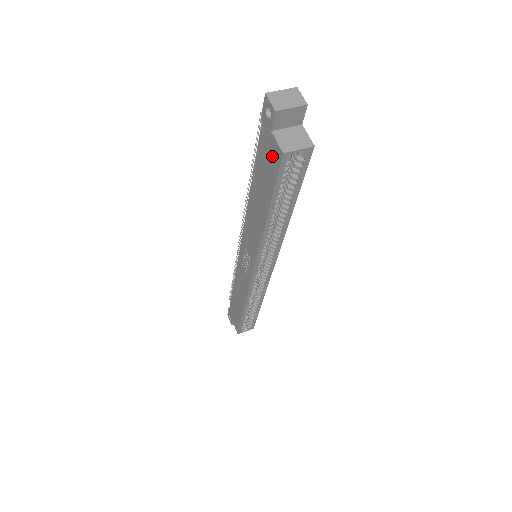
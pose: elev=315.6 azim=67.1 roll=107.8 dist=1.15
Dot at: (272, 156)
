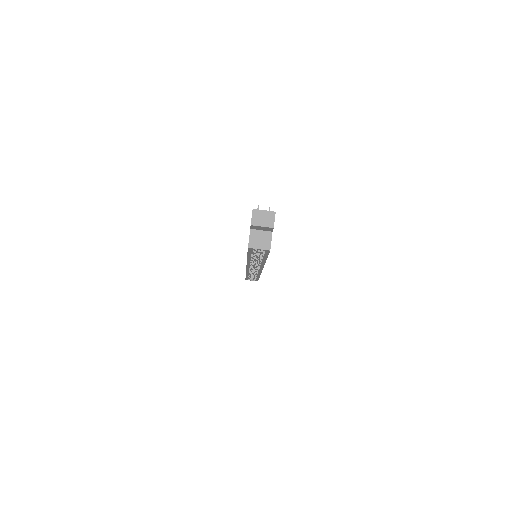
Dot at: occluded
